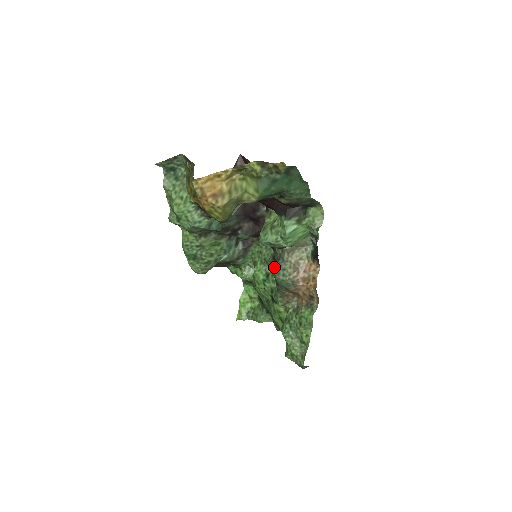
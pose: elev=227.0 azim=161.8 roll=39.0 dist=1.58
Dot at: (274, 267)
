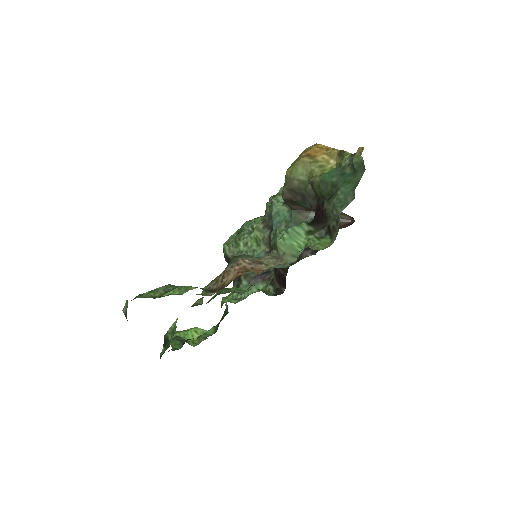
Dot at: occluded
